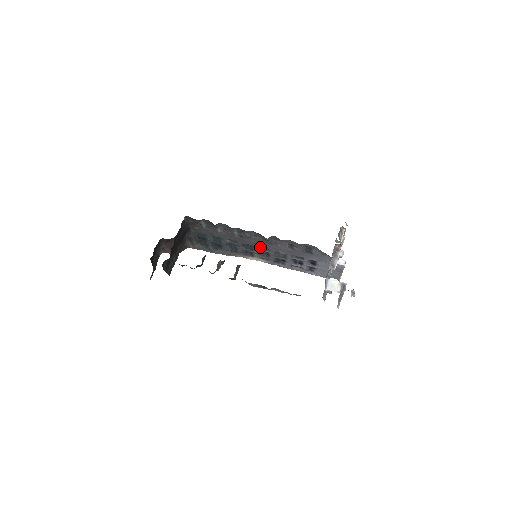
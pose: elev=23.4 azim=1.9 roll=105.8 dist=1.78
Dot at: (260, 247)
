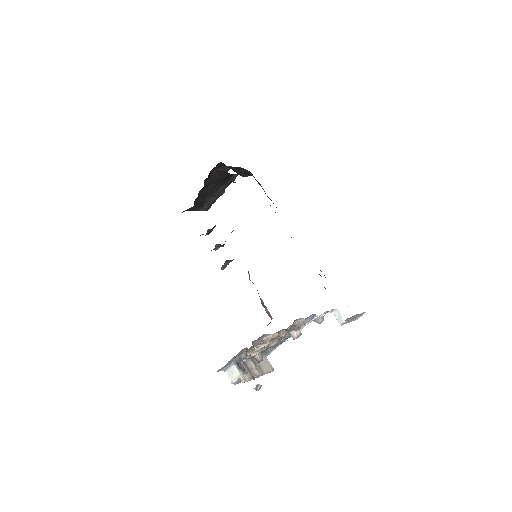
Dot at: occluded
